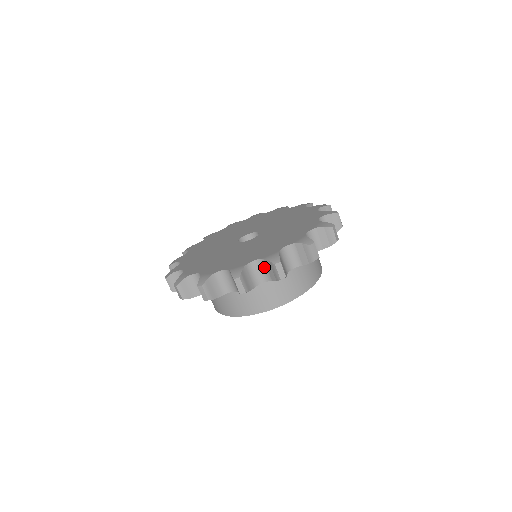
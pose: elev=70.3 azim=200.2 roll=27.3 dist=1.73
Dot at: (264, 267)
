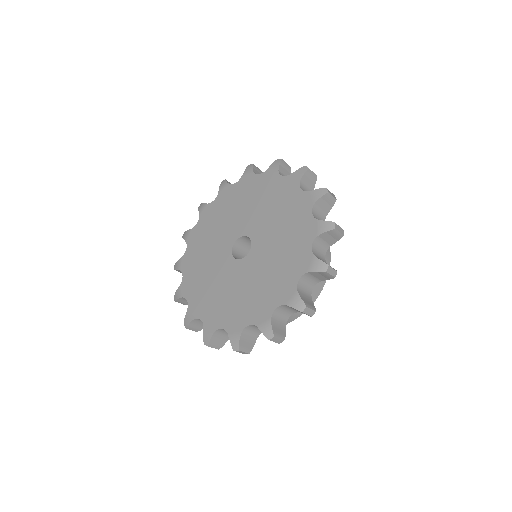
Dot at: occluded
